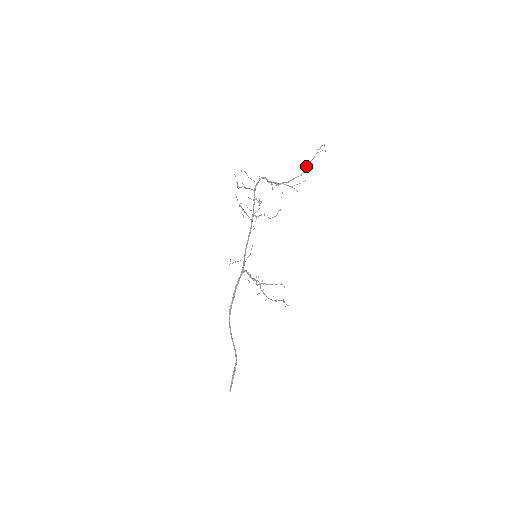
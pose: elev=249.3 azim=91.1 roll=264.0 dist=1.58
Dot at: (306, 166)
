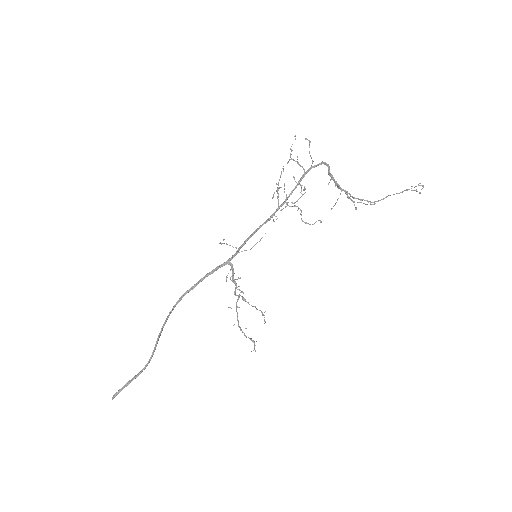
Dot at: occluded
